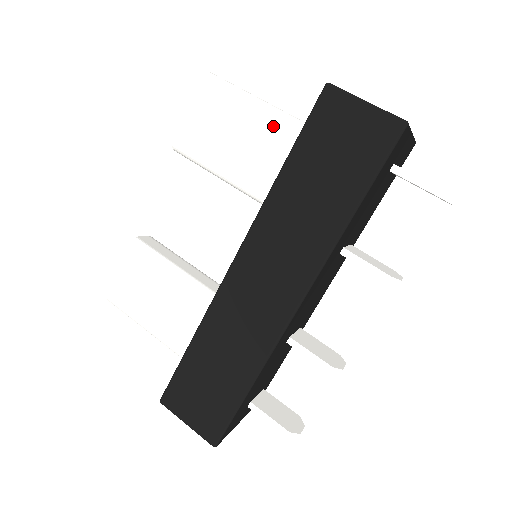
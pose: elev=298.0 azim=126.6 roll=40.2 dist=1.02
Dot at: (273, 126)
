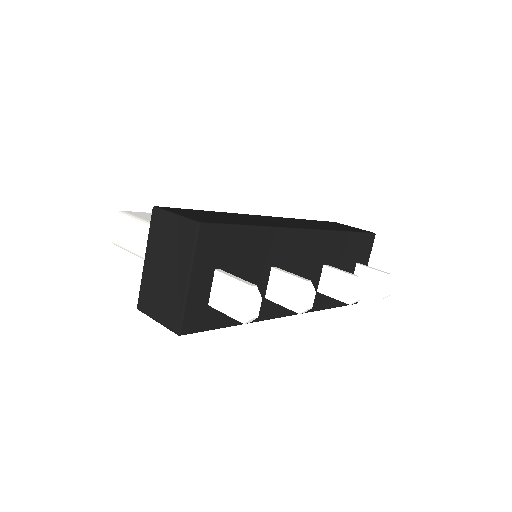
Dot at: occluded
